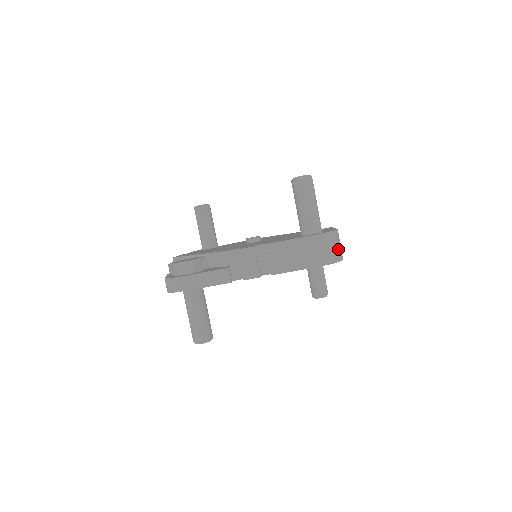
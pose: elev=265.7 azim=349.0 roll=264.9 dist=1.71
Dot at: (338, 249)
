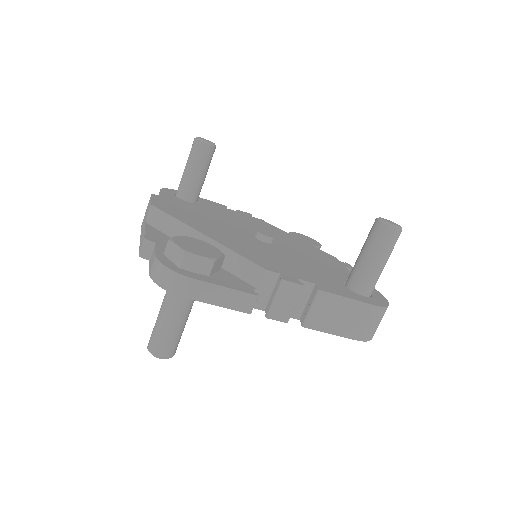
Dot at: occluded
